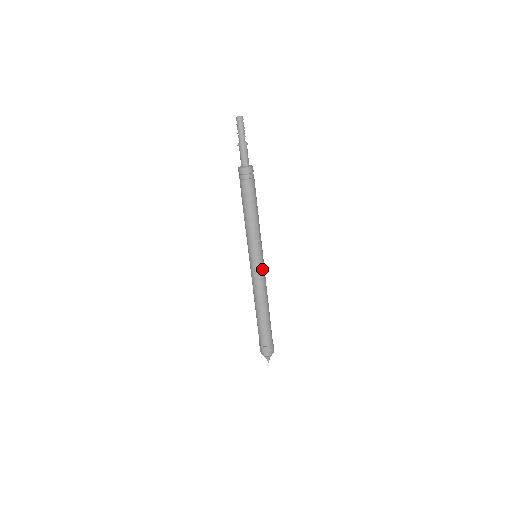
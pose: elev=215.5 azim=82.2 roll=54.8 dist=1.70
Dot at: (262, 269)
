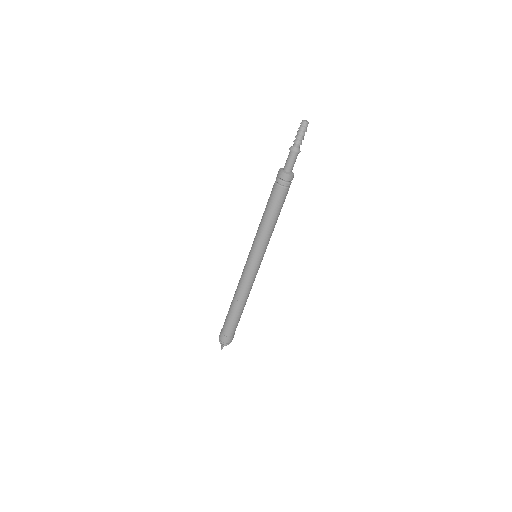
Dot at: occluded
